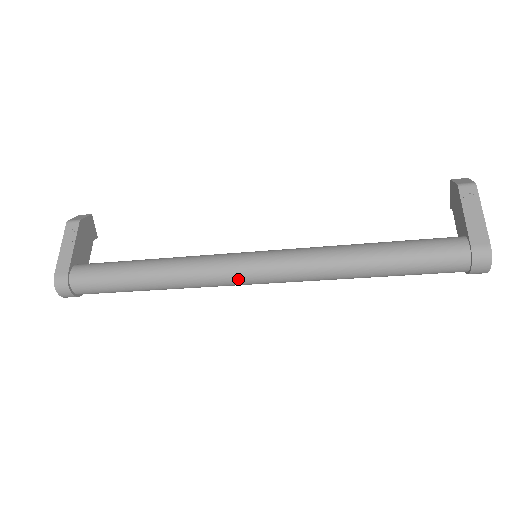
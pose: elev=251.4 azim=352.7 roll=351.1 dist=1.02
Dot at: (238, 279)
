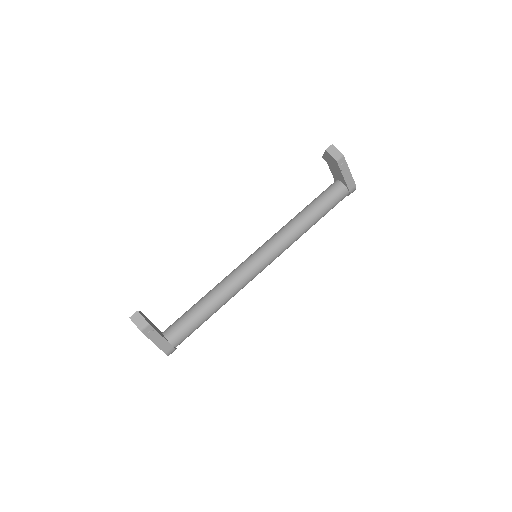
Dot at: occluded
